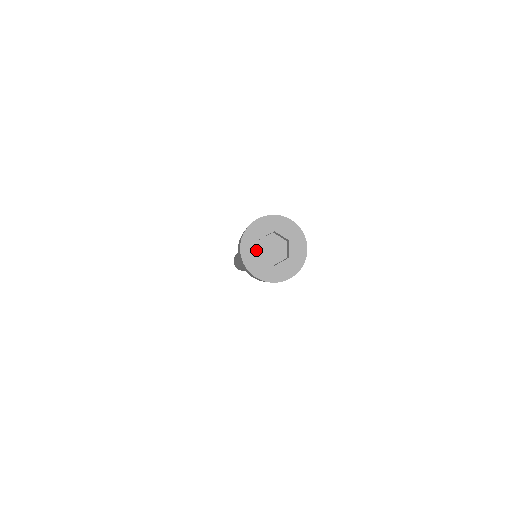
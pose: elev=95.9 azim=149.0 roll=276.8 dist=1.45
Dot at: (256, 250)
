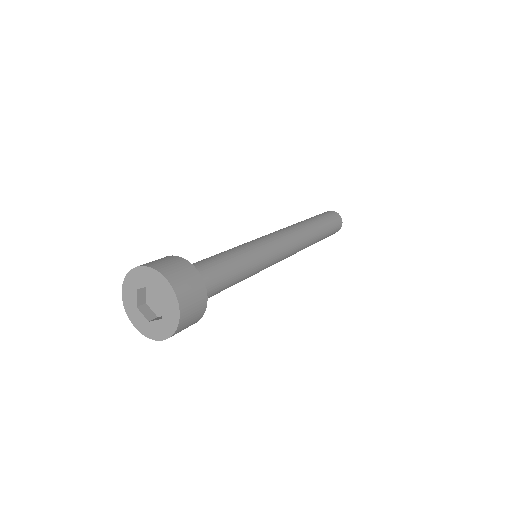
Dot at: (143, 318)
